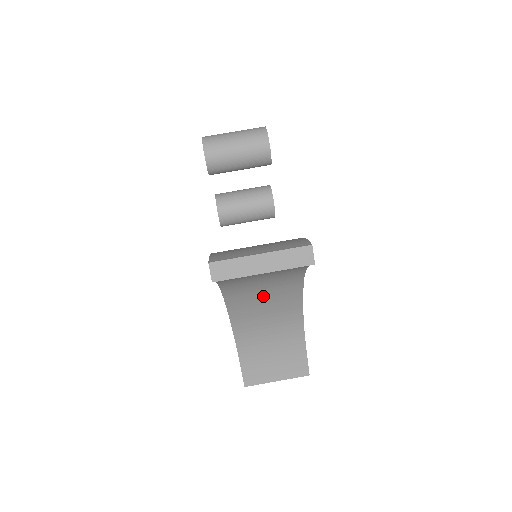
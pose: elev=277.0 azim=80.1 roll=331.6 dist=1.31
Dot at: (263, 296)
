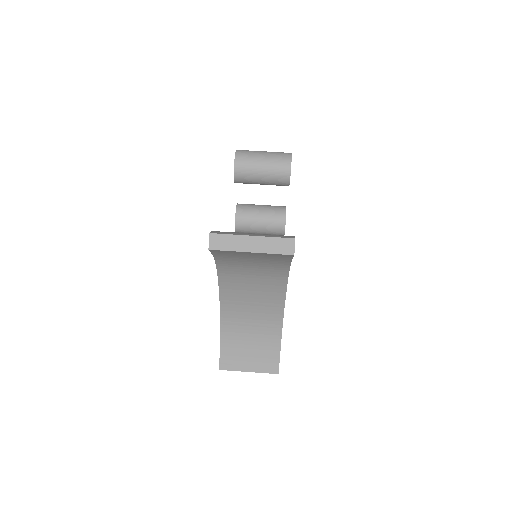
Dot at: (252, 285)
